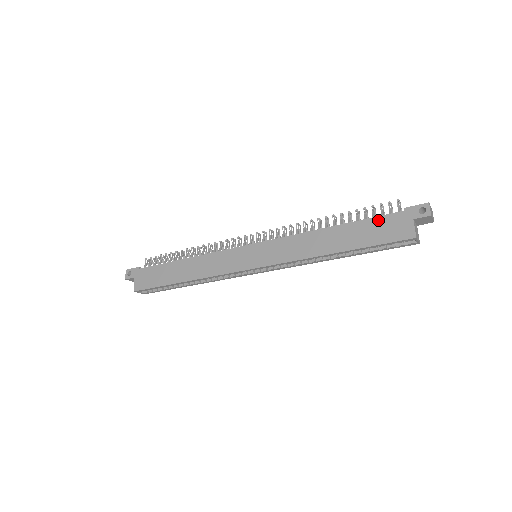
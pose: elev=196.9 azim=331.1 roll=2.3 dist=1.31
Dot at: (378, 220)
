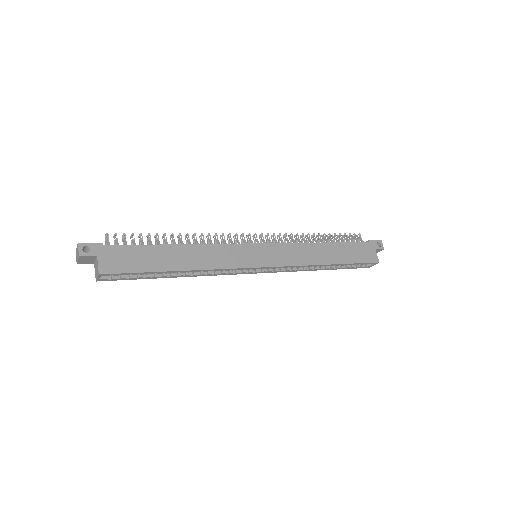
Dot at: (355, 245)
